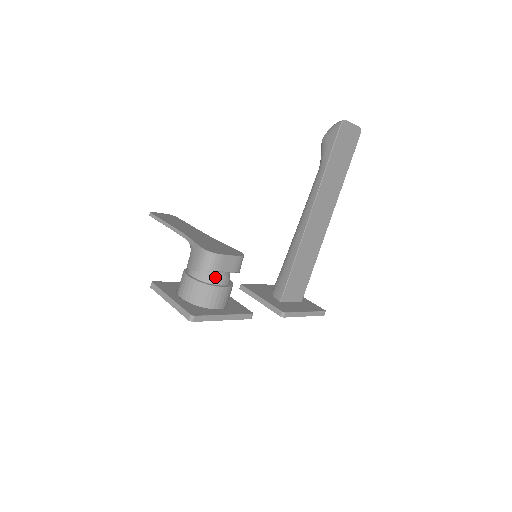
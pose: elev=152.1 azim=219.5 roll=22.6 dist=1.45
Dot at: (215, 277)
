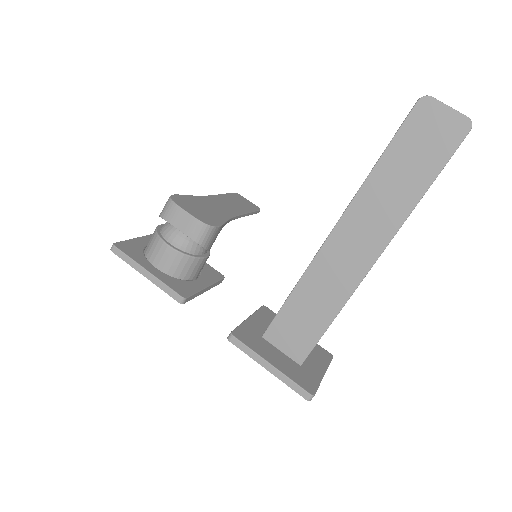
Dot at: (169, 231)
